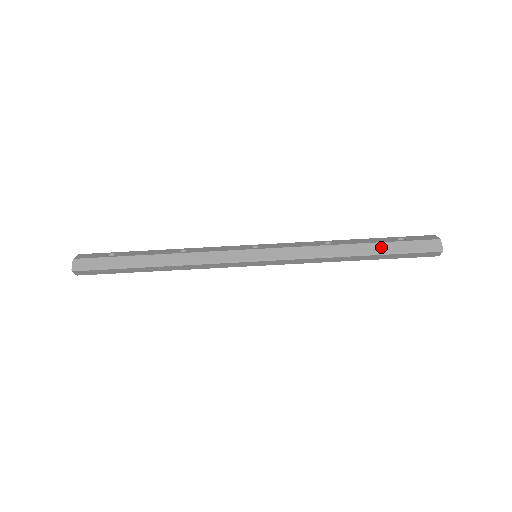
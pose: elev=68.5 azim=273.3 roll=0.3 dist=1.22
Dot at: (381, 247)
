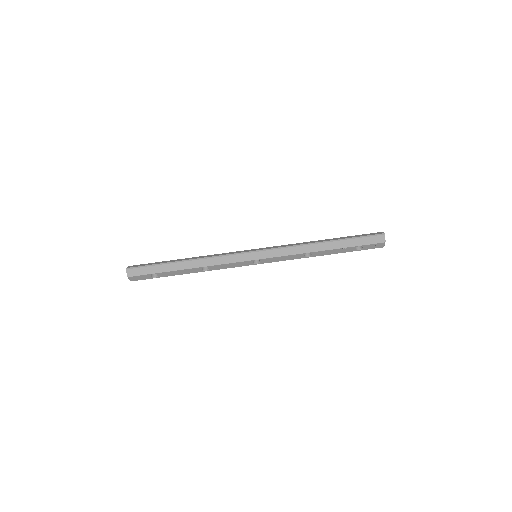
Dot at: (342, 238)
